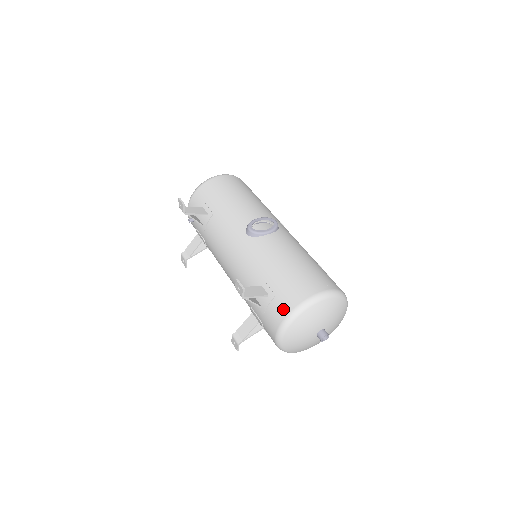
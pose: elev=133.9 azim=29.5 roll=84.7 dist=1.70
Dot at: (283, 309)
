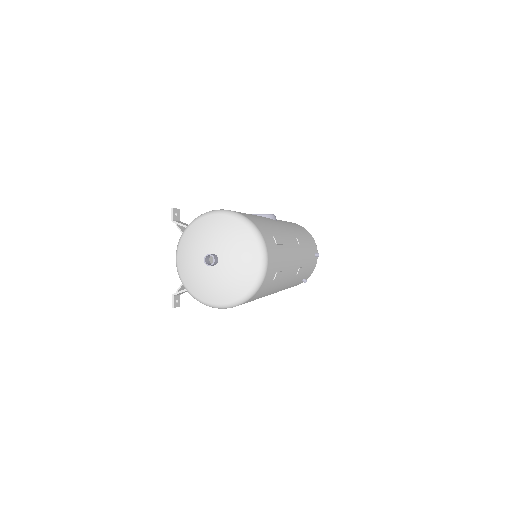
Dot at: occluded
